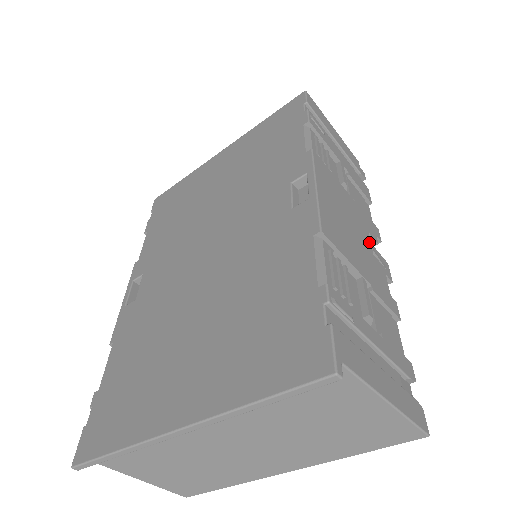
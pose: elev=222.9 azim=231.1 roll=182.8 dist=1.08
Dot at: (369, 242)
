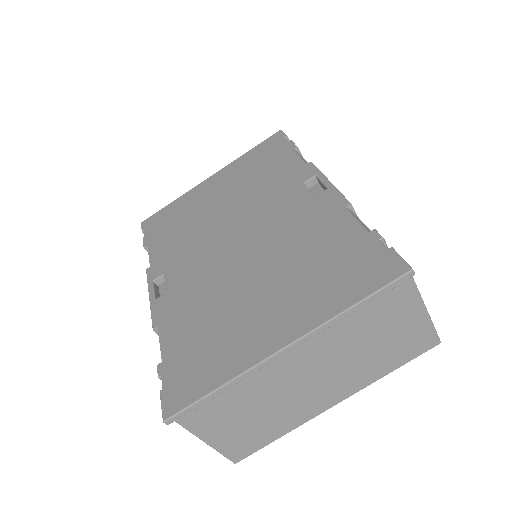
Dot at: occluded
